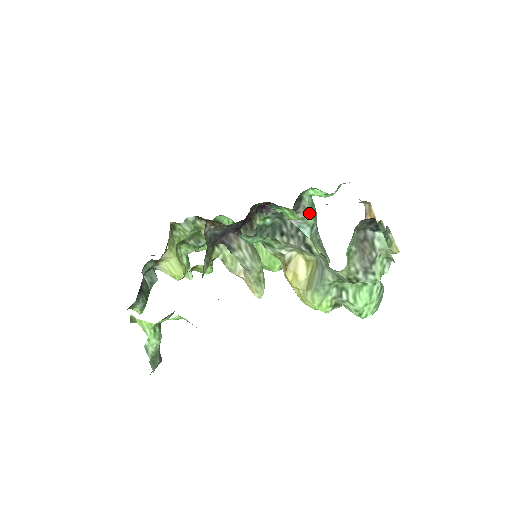
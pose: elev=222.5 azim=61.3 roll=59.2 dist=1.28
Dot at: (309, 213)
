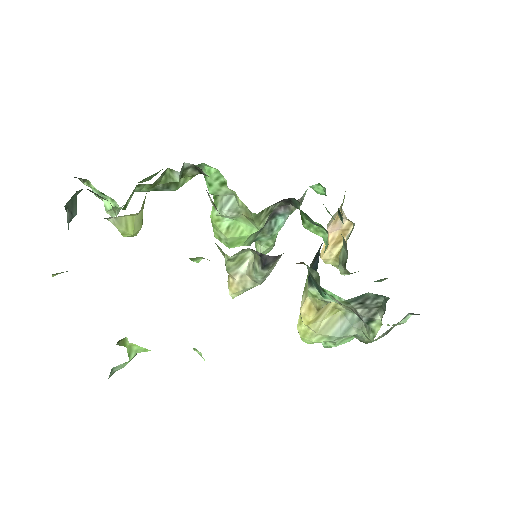
Dot at: occluded
